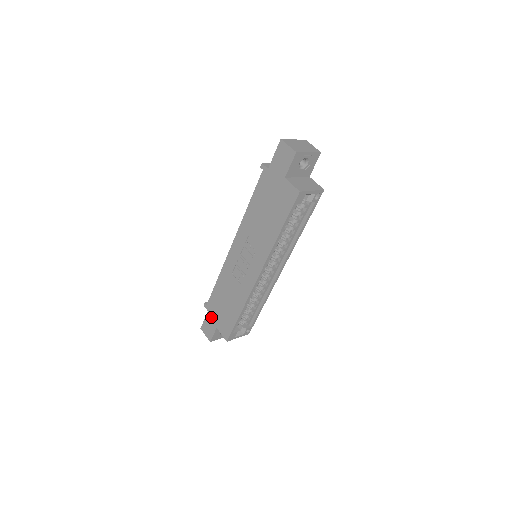
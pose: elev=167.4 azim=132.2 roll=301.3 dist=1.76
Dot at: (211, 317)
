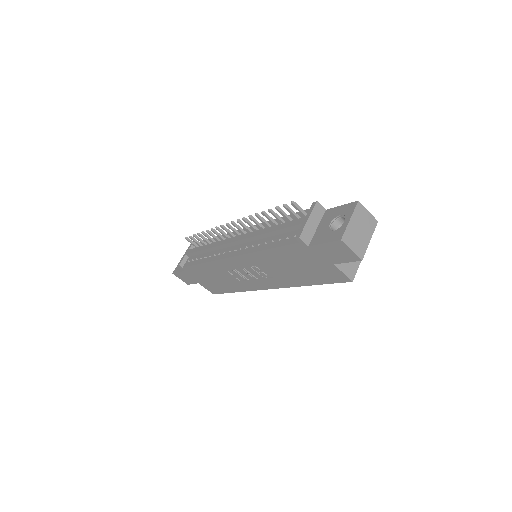
Dot at: (190, 276)
